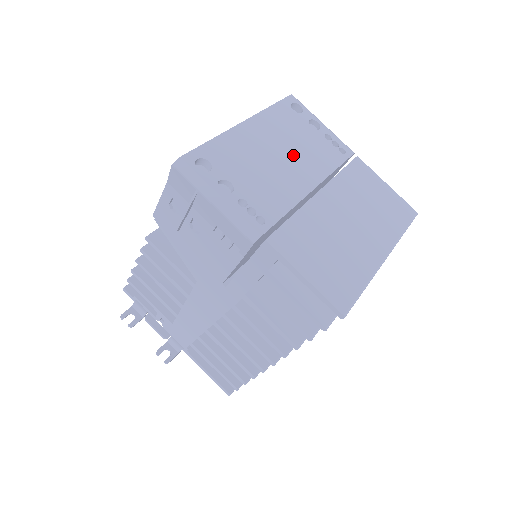
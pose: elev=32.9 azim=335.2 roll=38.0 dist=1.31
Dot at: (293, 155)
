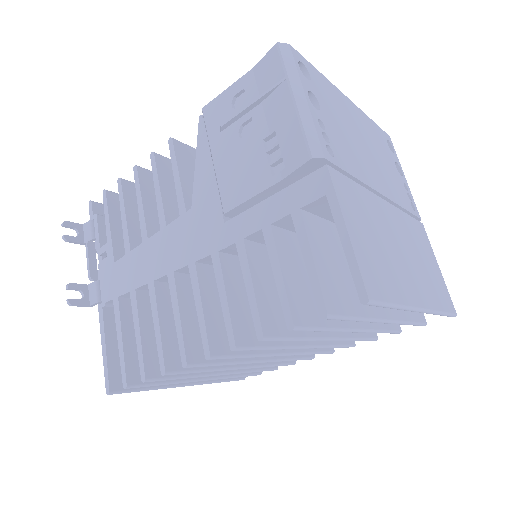
Dot at: (376, 159)
